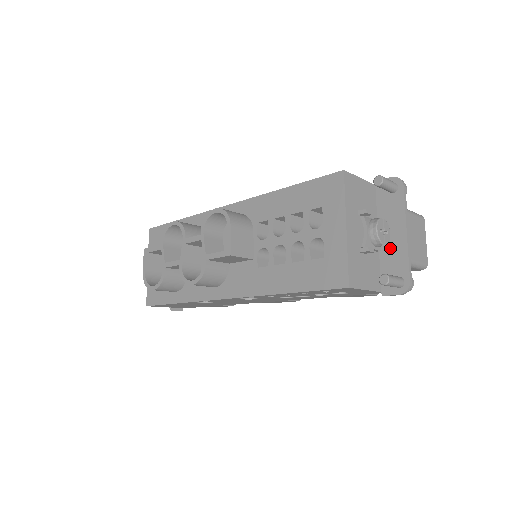
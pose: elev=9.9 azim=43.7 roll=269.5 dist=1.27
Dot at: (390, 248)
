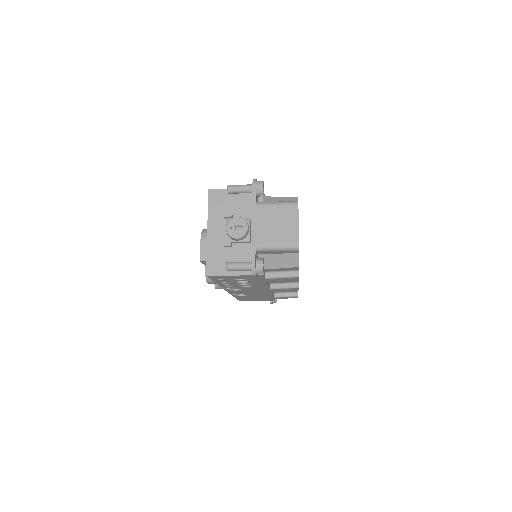
Dot at: occluded
